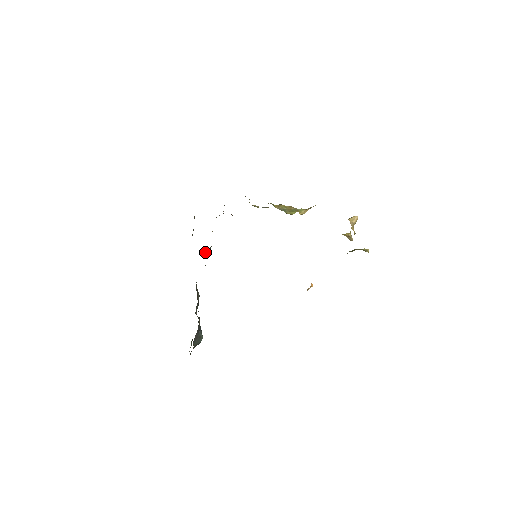
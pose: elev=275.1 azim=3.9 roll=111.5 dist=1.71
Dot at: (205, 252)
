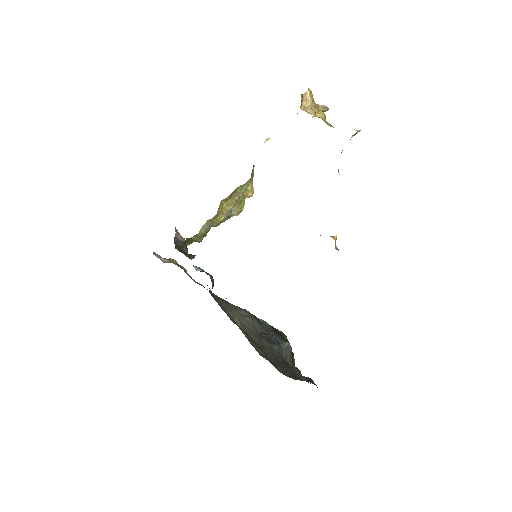
Dot at: (212, 288)
